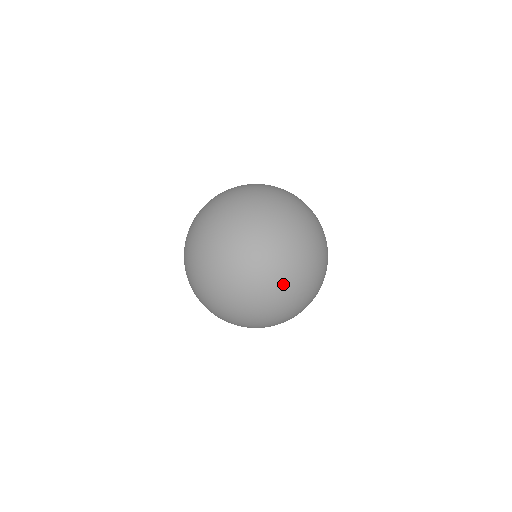
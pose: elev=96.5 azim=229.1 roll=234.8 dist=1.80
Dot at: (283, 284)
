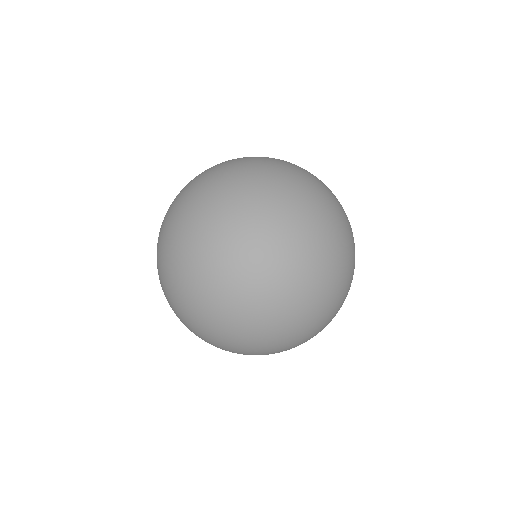
Dot at: (304, 229)
